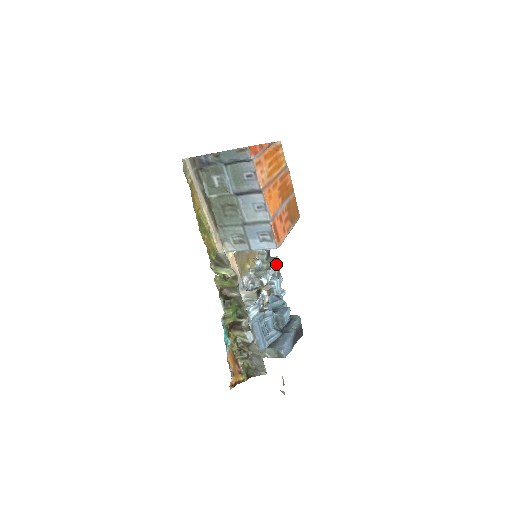
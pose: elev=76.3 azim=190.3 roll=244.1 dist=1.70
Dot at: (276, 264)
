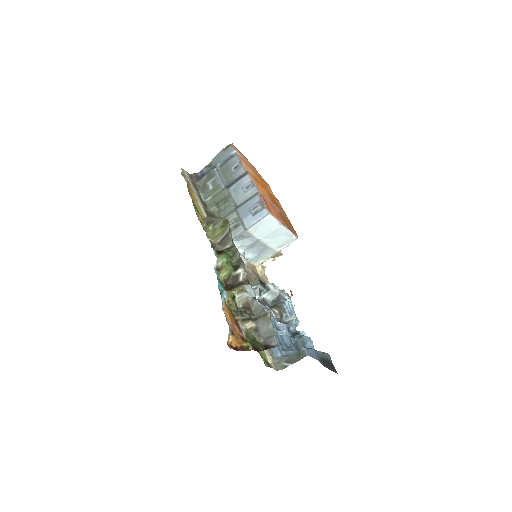
Dot at: (285, 293)
